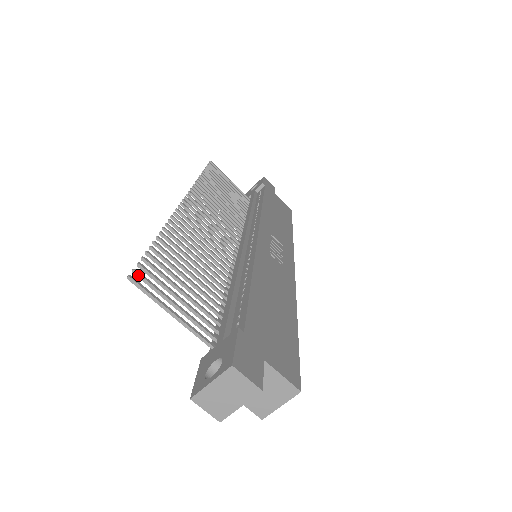
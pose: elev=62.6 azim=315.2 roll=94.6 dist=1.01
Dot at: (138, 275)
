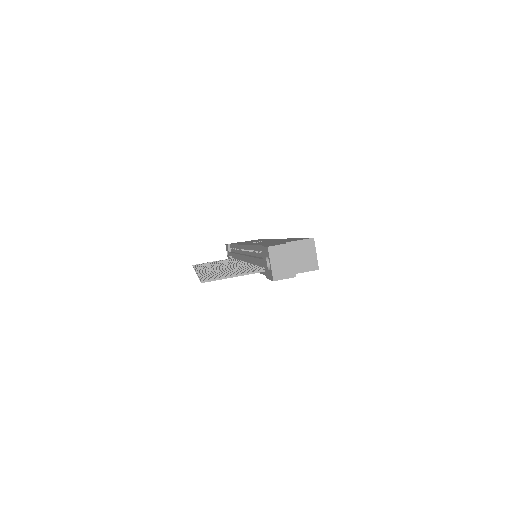
Dot at: occluded
